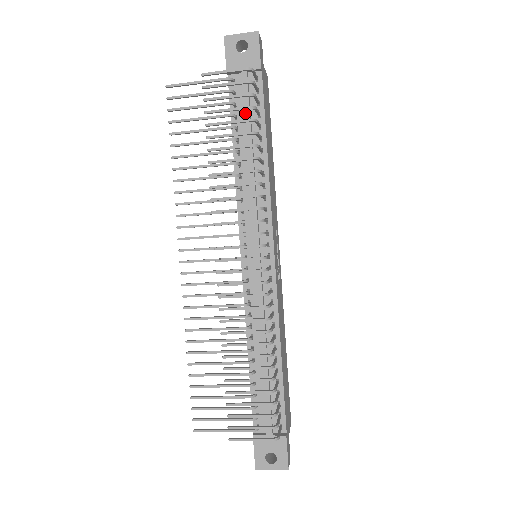
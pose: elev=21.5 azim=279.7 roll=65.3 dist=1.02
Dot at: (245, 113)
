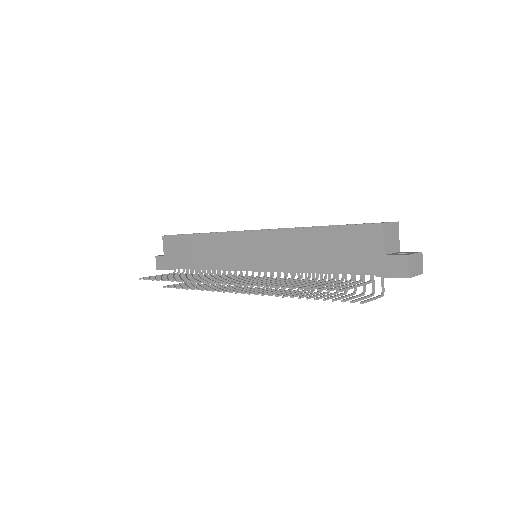
Dot at: (350, 274)
